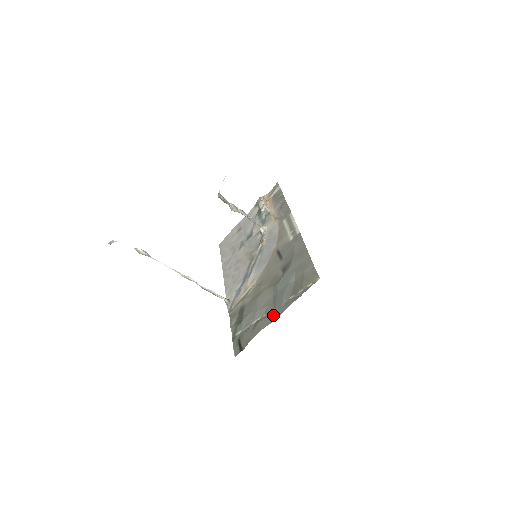
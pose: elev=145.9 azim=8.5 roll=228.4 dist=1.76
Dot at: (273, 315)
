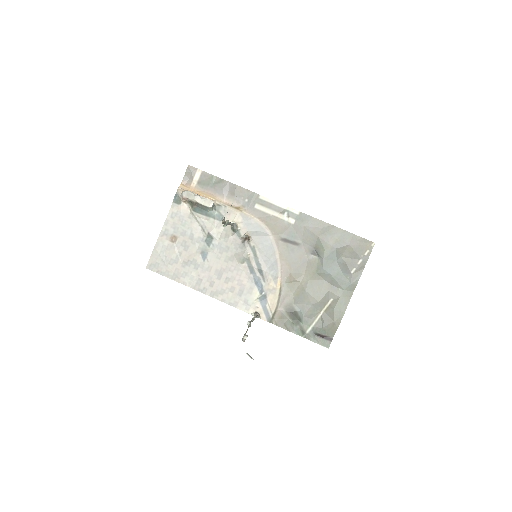
Dot at: (345, 294)
